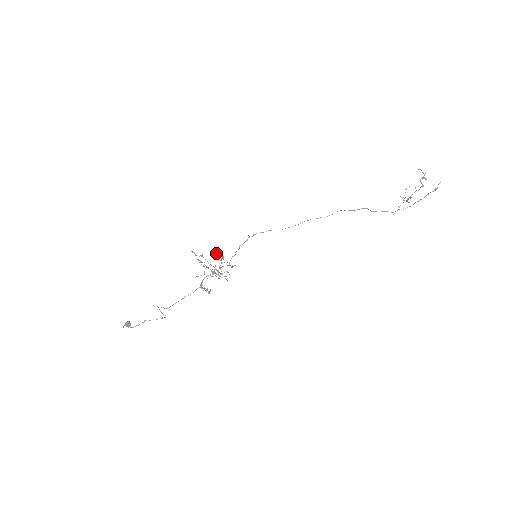
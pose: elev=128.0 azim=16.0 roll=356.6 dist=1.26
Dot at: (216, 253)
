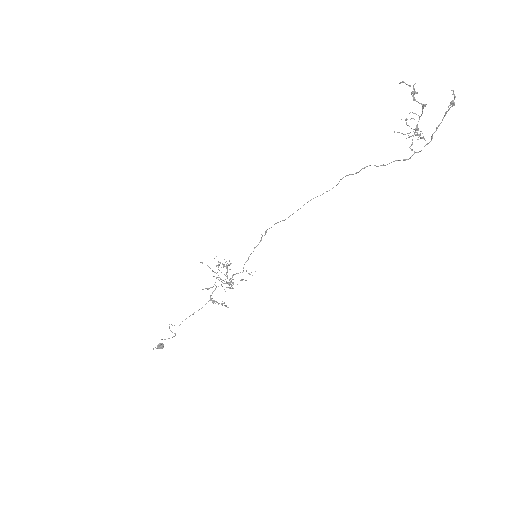
Dot at: occluded
